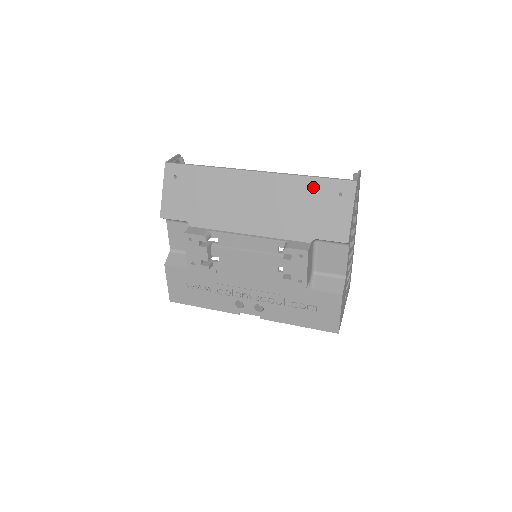
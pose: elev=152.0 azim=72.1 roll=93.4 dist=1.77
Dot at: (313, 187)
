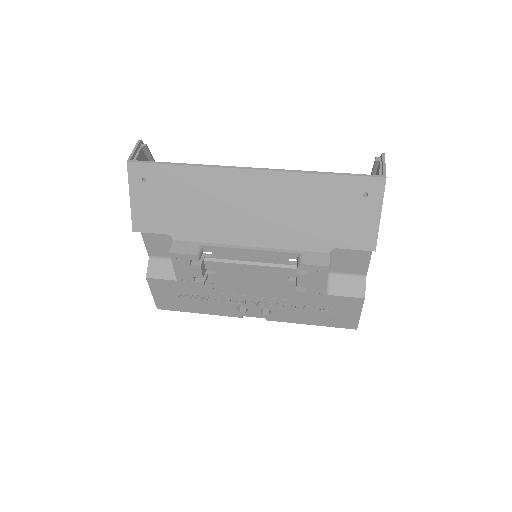
Dot at: (330, 187)
